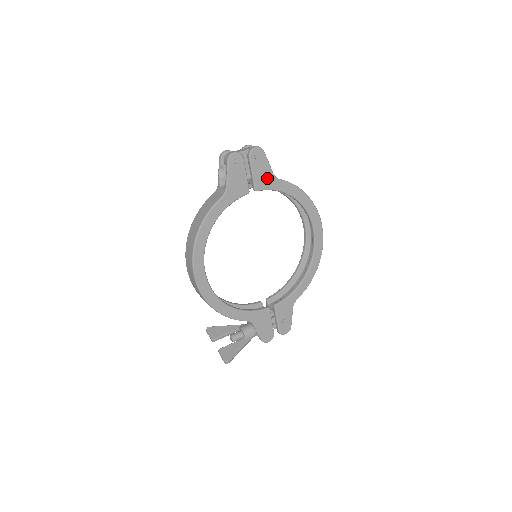
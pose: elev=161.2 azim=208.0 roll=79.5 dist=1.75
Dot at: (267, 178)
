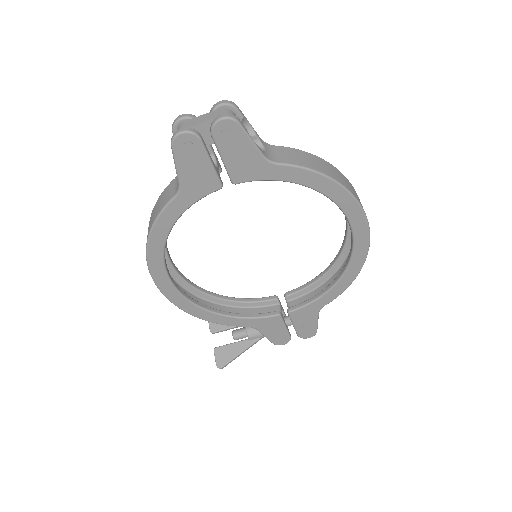
Dot at: (252, 164)
